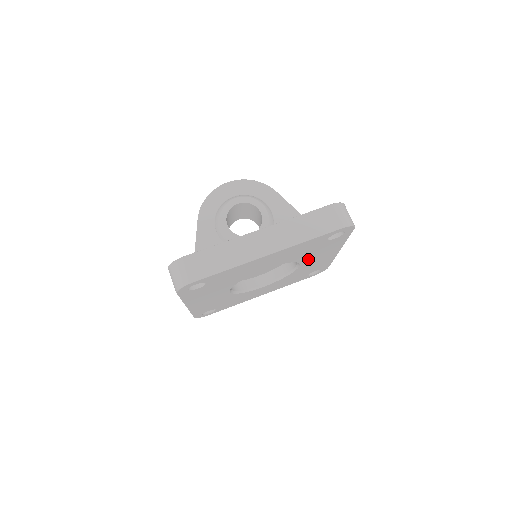
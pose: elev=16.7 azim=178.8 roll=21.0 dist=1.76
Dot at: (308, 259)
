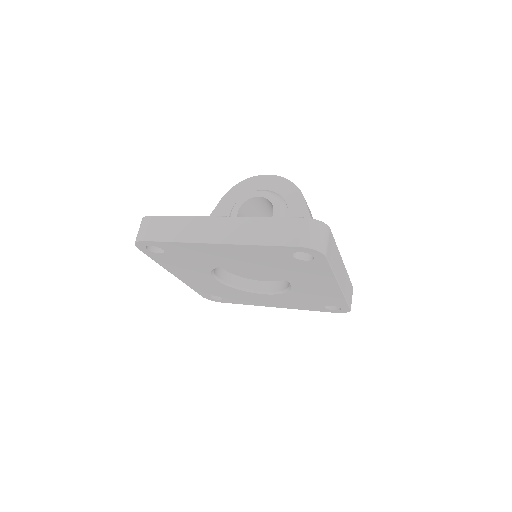
Dot at: (295, 278)
